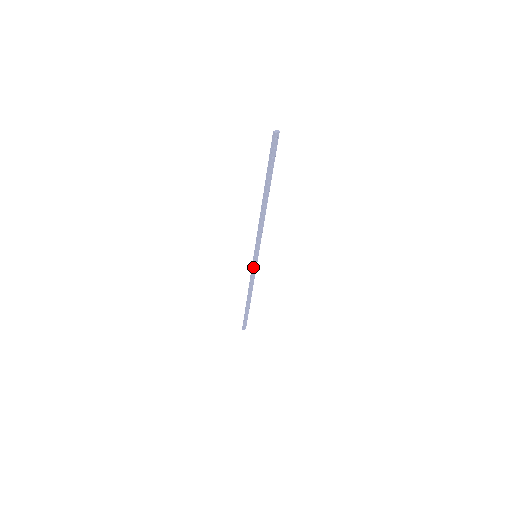
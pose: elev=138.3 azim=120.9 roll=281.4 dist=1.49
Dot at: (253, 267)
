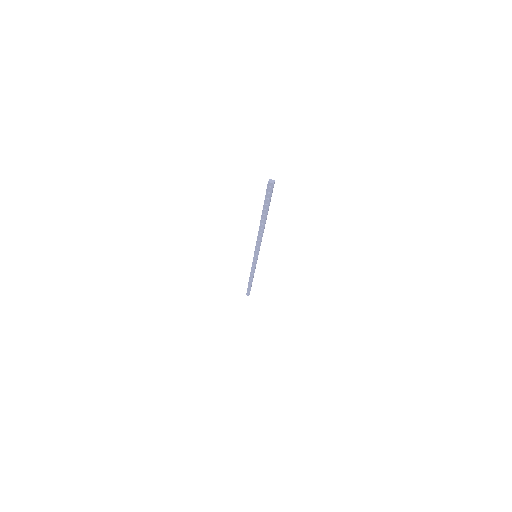
Dot at: (253, 261)
